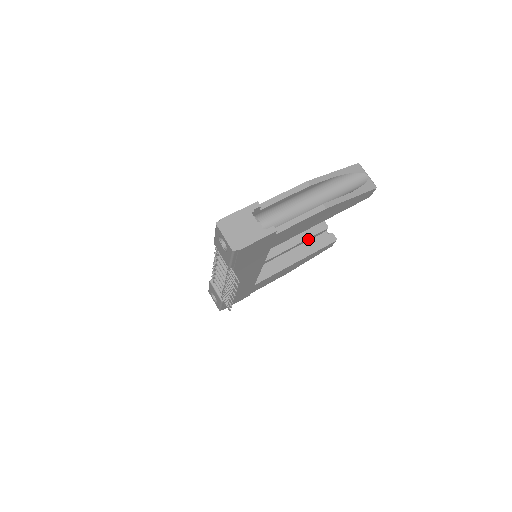
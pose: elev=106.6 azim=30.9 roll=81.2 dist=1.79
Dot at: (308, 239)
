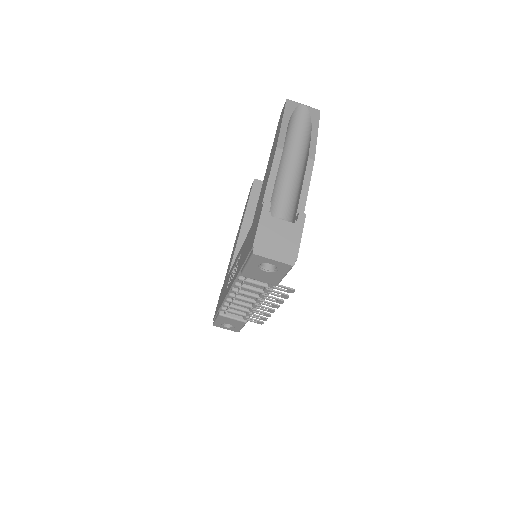
Dot at: occluded
